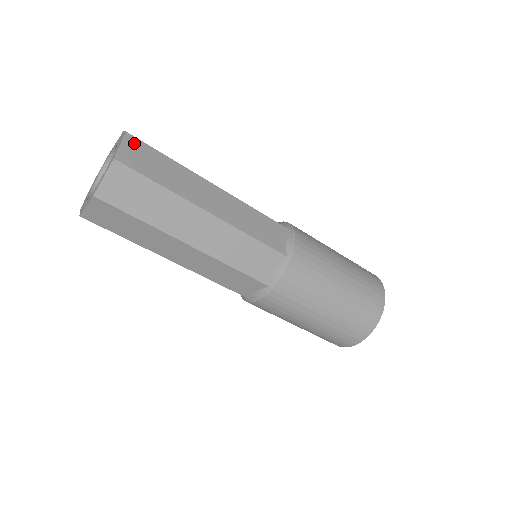
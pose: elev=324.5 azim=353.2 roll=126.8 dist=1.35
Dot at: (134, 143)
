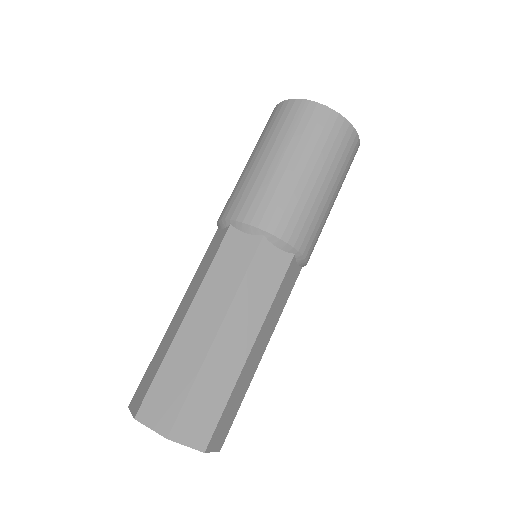
Dot at: (180, 430)
